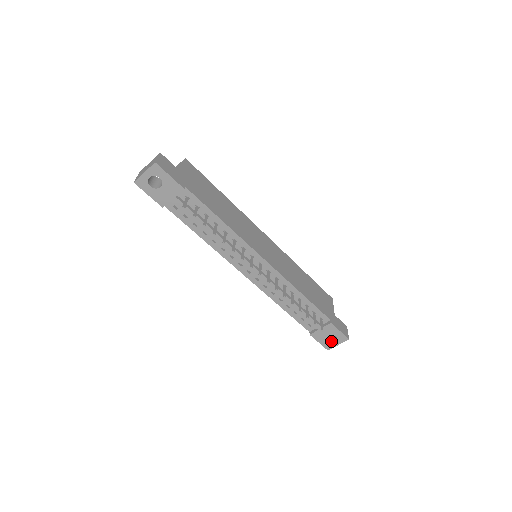
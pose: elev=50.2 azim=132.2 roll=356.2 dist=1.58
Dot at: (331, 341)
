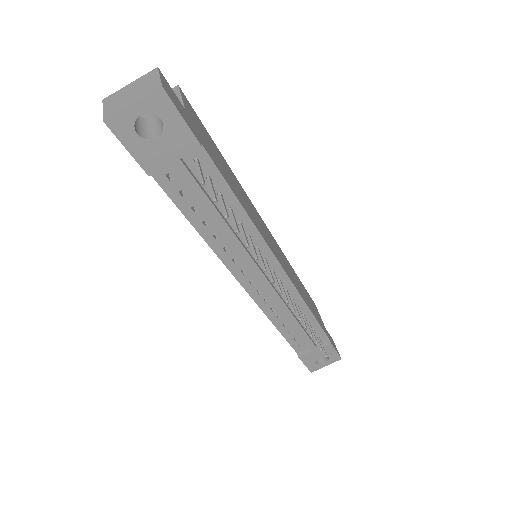
Dot at: (318, 362)
